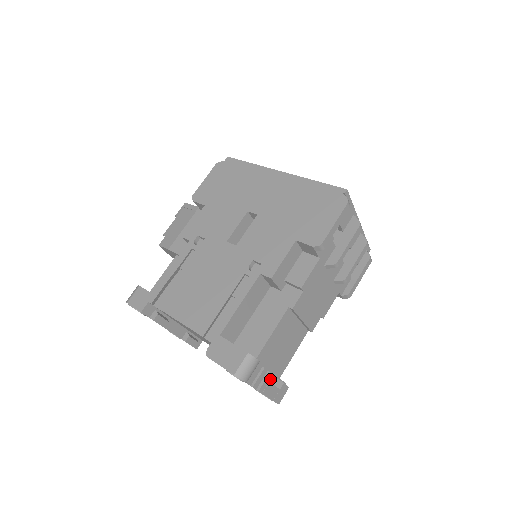
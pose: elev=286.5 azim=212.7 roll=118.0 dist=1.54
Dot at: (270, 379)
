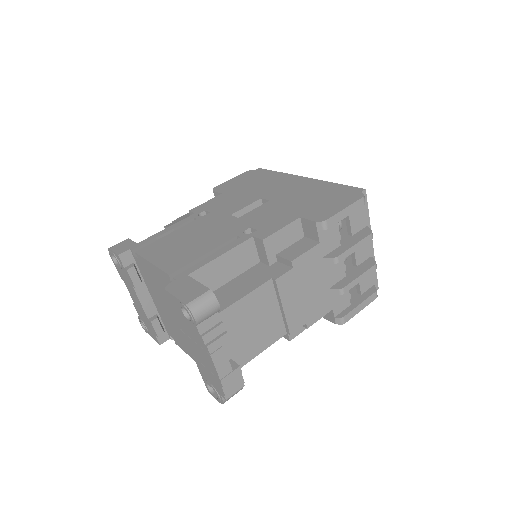
Dot at: occluded
